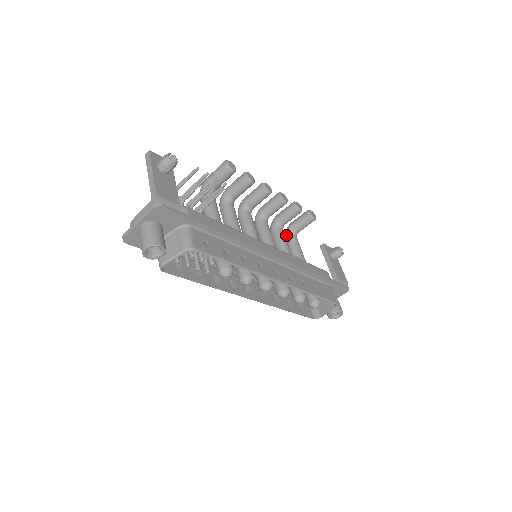
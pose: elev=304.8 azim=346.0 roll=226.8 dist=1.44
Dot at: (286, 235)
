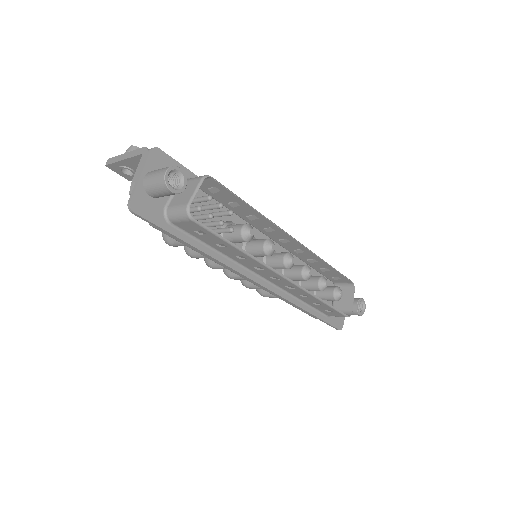
Dot at: occluded
